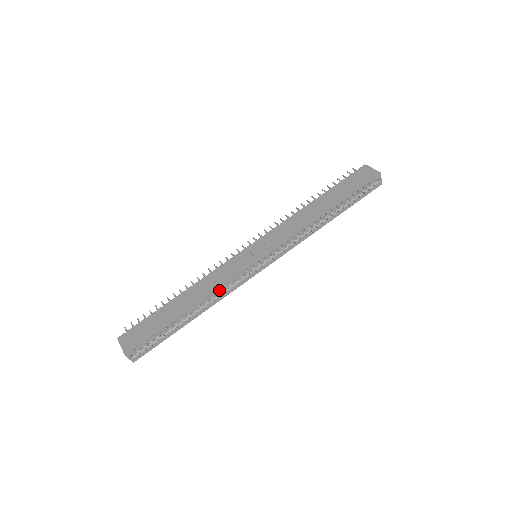
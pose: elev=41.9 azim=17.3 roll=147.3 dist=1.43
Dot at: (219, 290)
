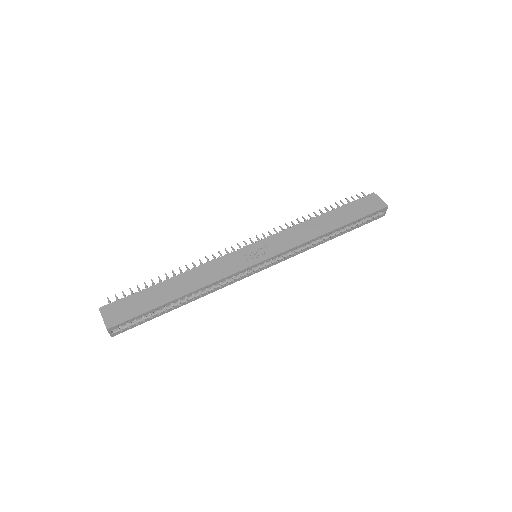
Dot at: (216, 283)
